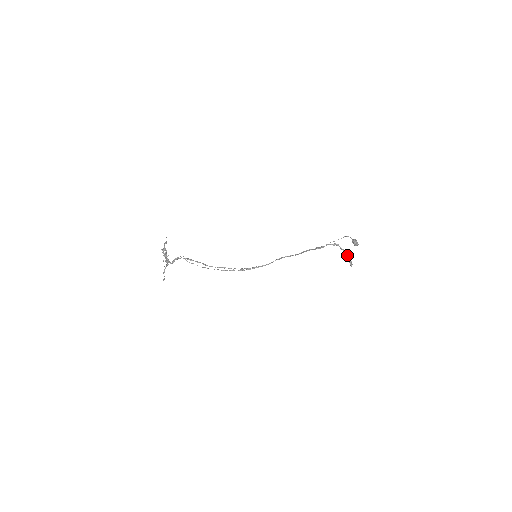
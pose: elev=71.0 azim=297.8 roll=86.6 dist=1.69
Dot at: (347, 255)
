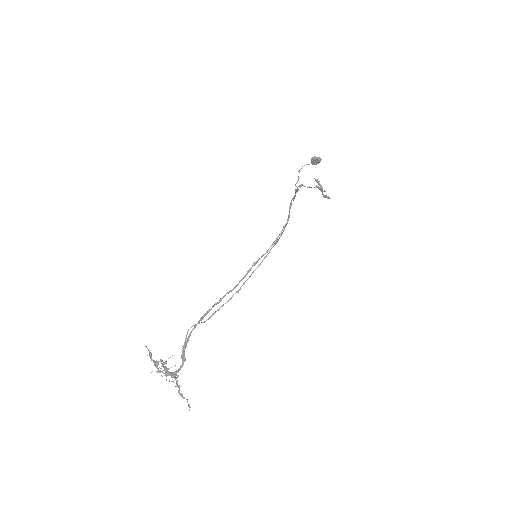
Dot at: (319, 185)
